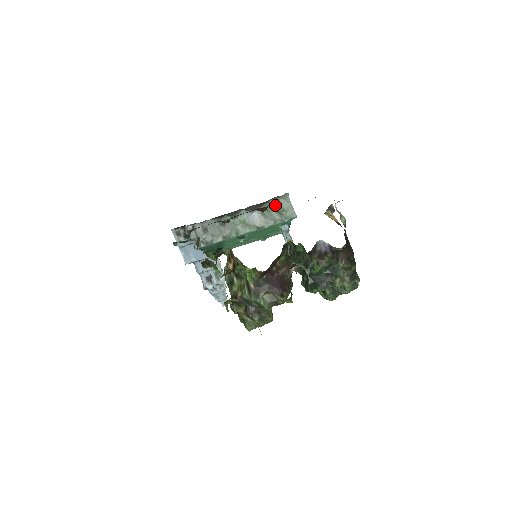
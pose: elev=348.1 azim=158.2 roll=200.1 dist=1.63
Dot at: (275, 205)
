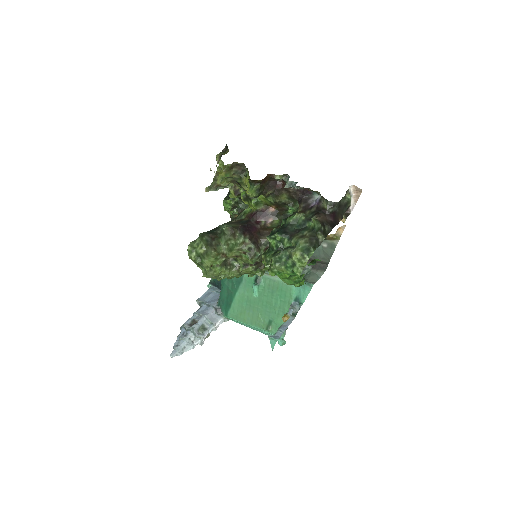
Dot at: (306, 273)
